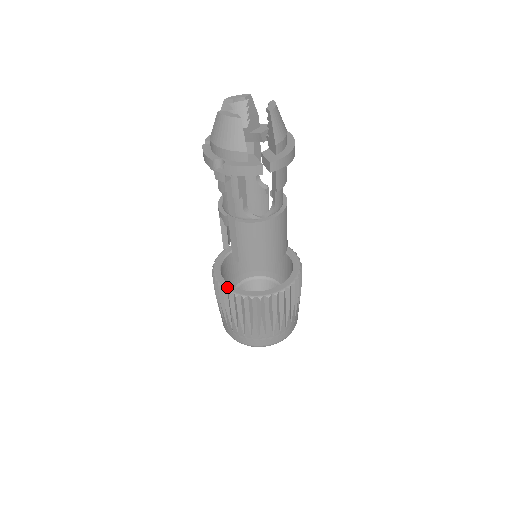
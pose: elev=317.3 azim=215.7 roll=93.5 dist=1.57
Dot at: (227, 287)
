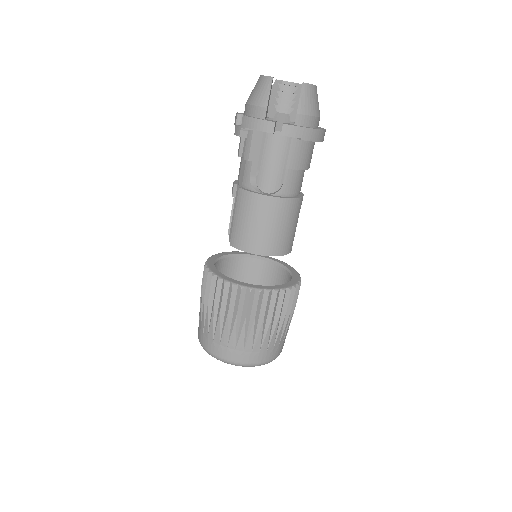
Dot at: (211, 267)
